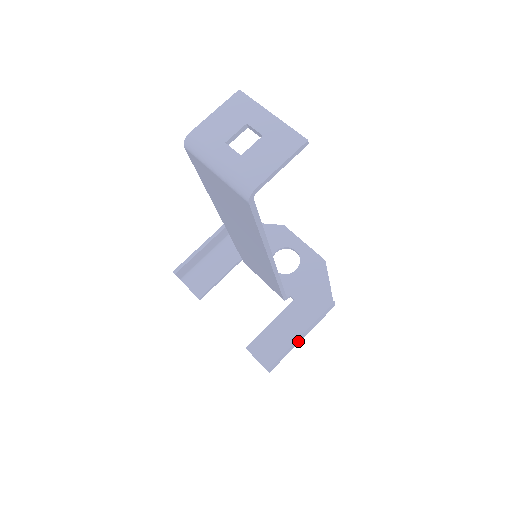
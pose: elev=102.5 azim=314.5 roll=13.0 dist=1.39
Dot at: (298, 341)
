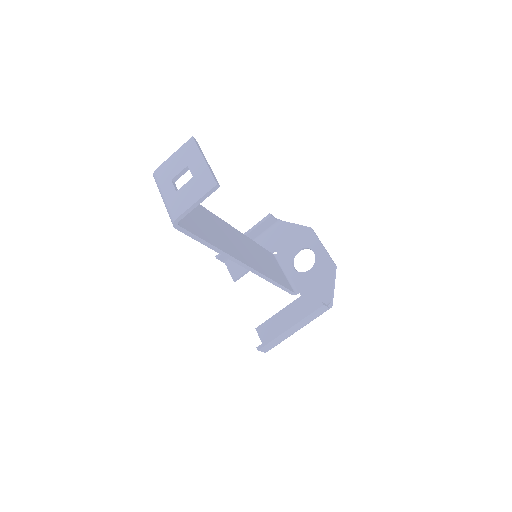
Dot at: (291, 332)
